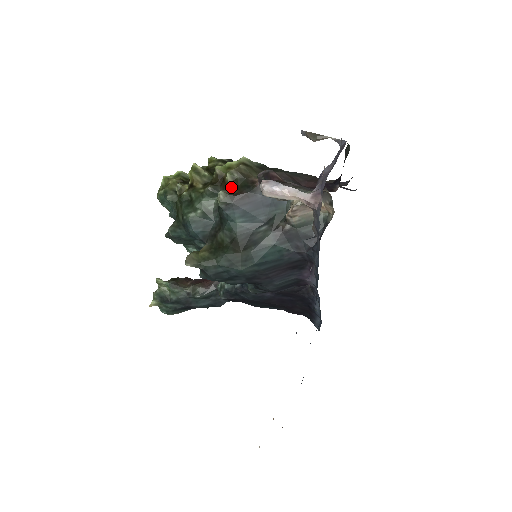
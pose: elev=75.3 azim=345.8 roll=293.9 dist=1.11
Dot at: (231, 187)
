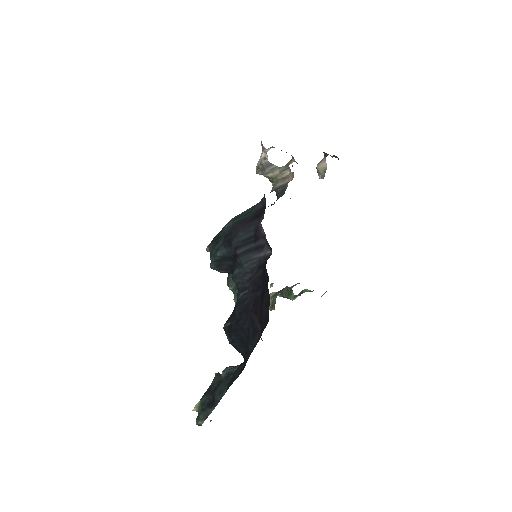
Dot at: occluded
